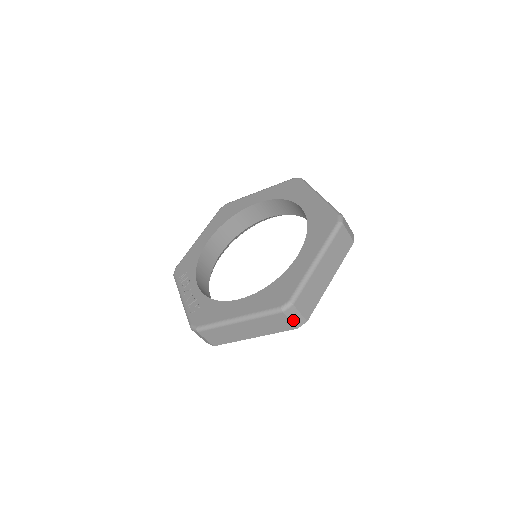
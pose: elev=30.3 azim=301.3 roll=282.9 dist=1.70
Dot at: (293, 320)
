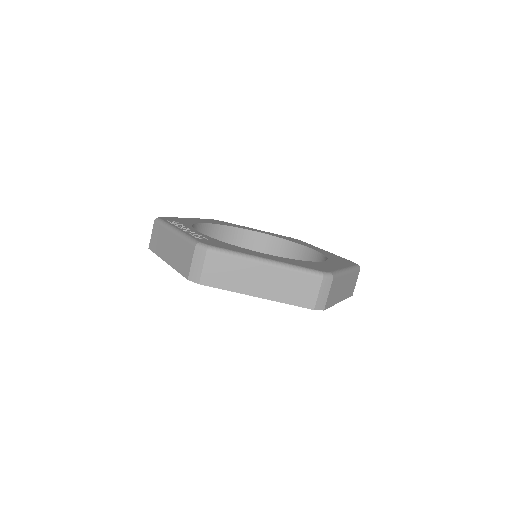
Dot at: (320, 296)
